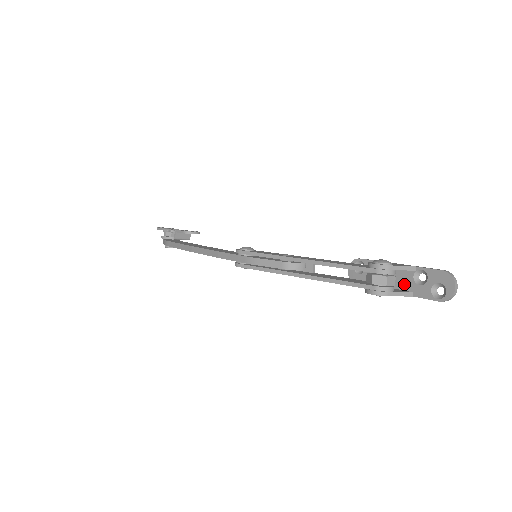
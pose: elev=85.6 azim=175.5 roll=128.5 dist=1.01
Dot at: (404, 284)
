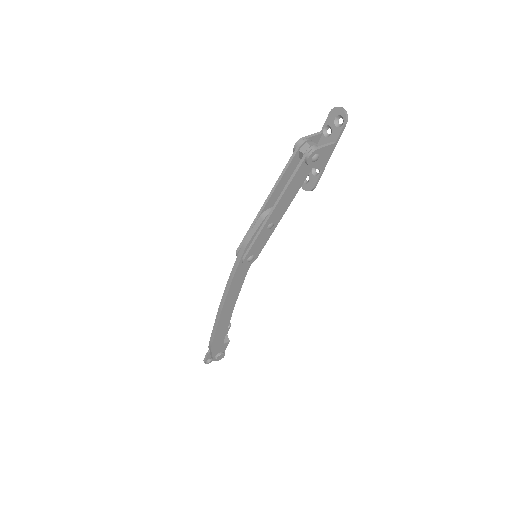
Dot at: occluded
